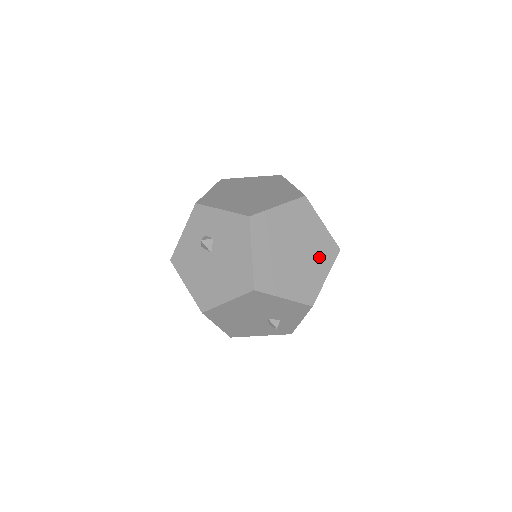
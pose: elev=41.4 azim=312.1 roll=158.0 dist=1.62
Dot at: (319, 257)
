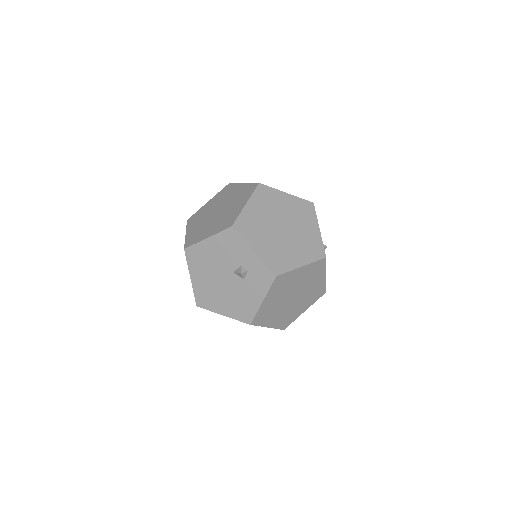
Dot at: (239, 200)
